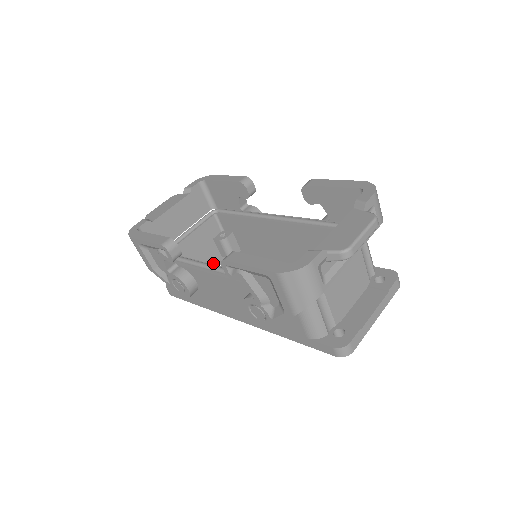
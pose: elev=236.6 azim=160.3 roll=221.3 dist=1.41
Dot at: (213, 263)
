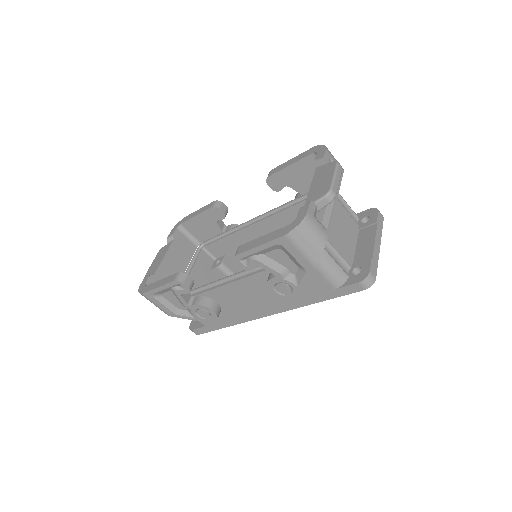
Dot at: occluded
